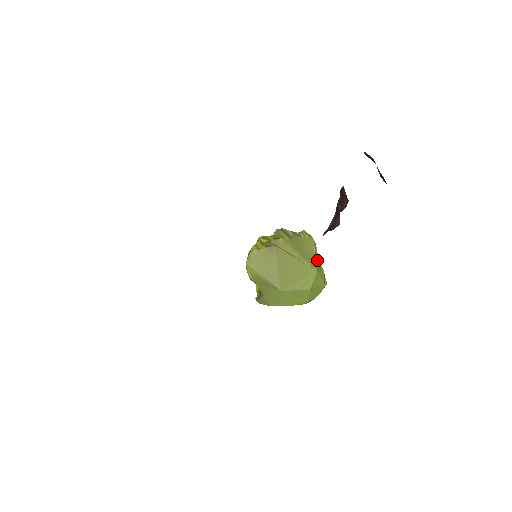
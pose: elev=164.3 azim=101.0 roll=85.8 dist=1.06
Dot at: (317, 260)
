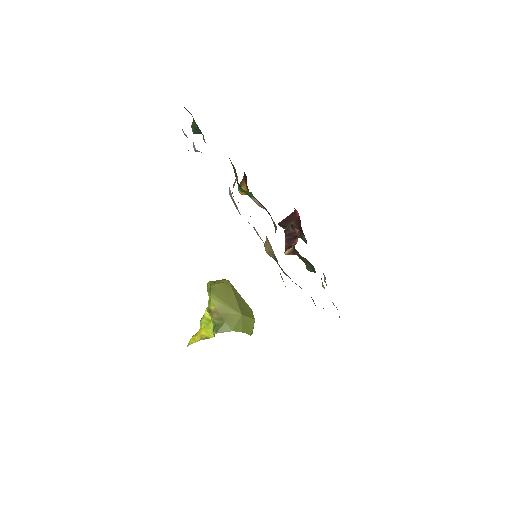
Dot at: occluded
